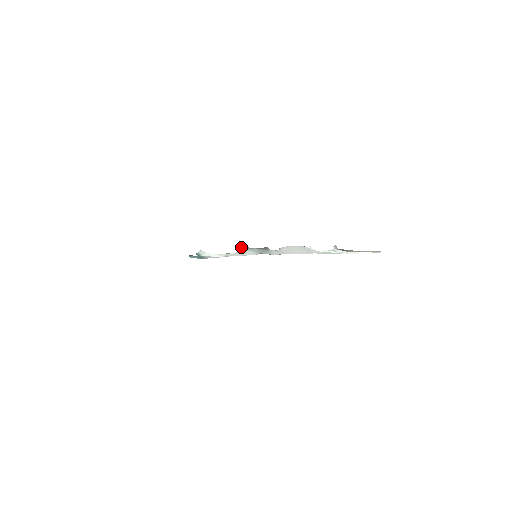
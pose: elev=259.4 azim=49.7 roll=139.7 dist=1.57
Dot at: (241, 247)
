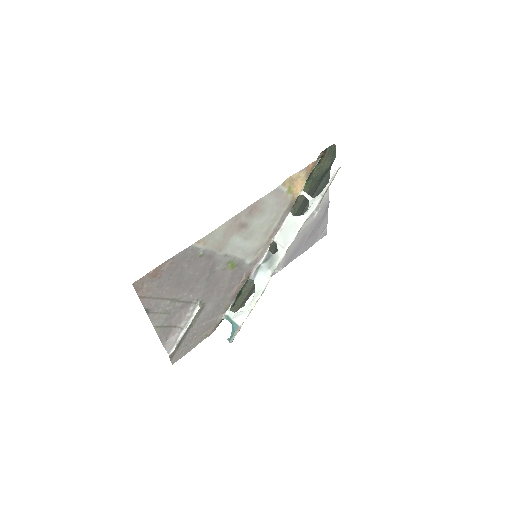
Dot at: (254, 274)
